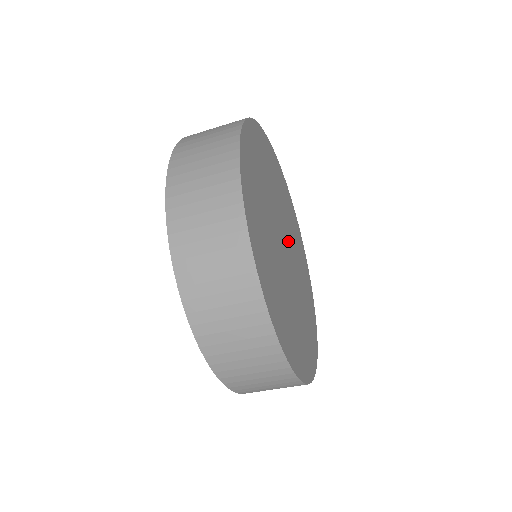
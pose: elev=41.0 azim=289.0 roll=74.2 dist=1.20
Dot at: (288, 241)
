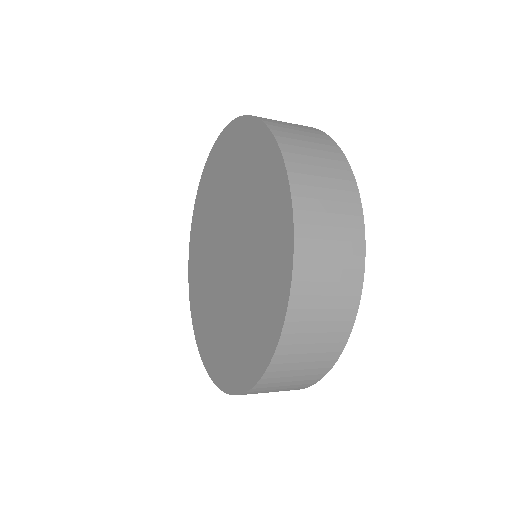
Dot at: occluded
